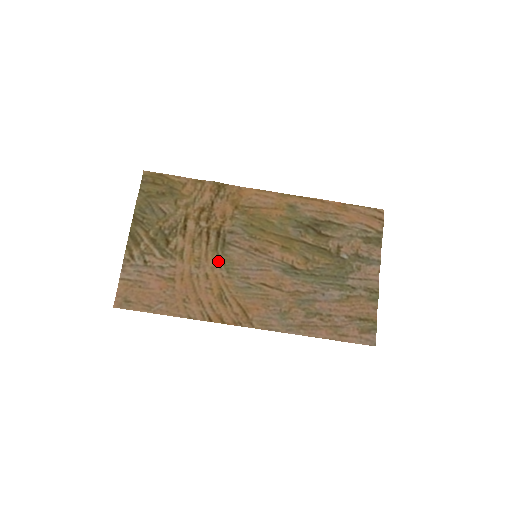
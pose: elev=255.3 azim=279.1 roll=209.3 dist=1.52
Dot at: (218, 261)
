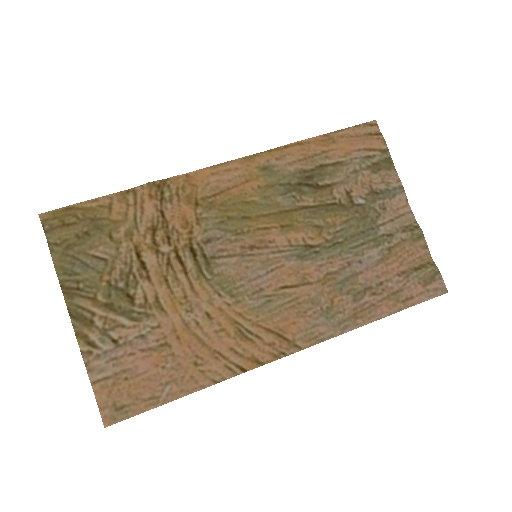
Dot at: (212, 288)
